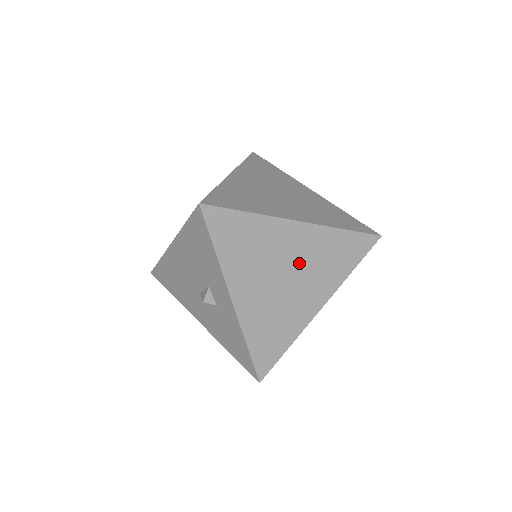
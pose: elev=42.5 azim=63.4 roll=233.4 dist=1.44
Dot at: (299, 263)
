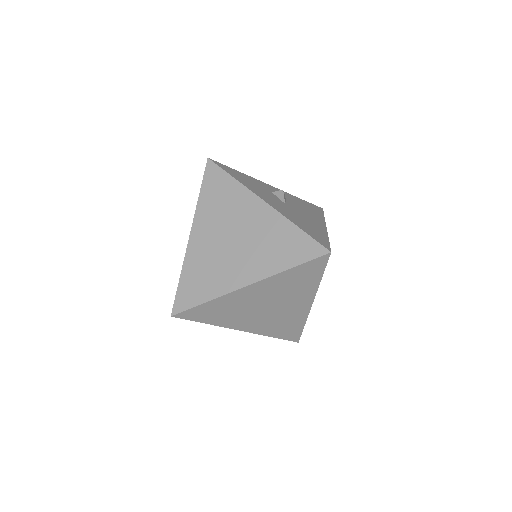
Dot at: (270, 298)
